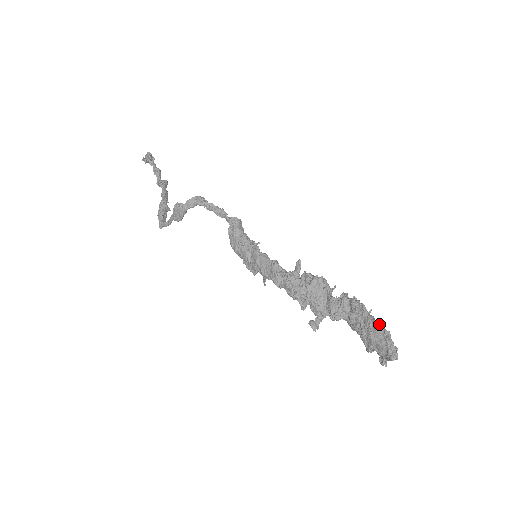
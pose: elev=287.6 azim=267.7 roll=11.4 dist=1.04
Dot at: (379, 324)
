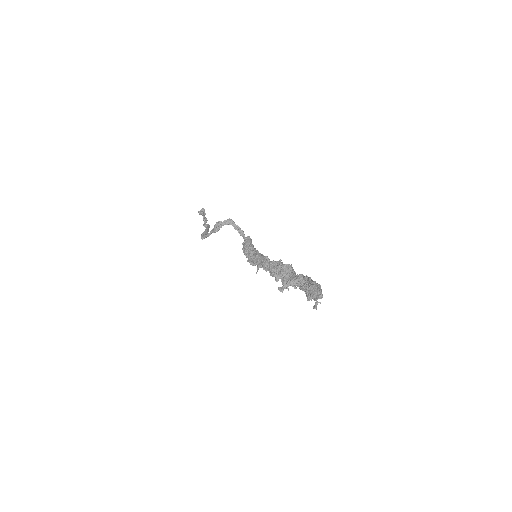
Dot at: occluded
